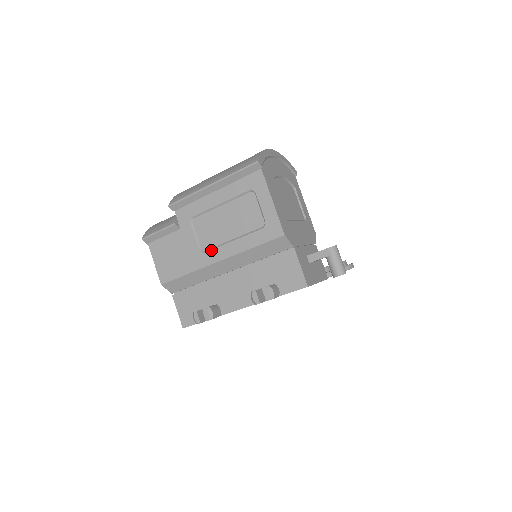
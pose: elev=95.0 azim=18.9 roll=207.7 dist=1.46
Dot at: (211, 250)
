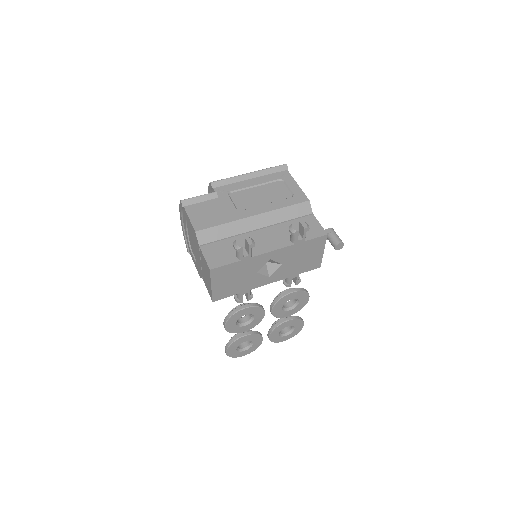
Dot at: (248, 209)
